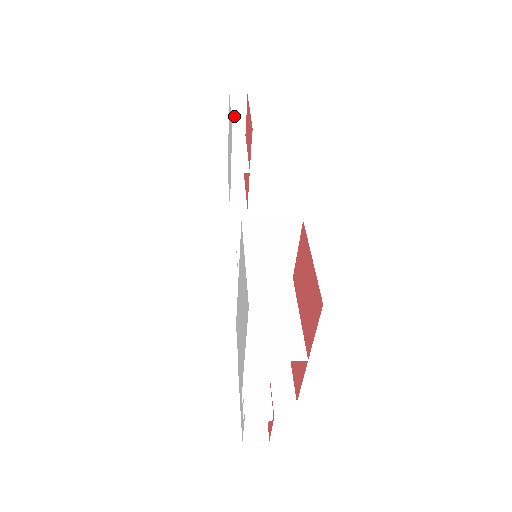
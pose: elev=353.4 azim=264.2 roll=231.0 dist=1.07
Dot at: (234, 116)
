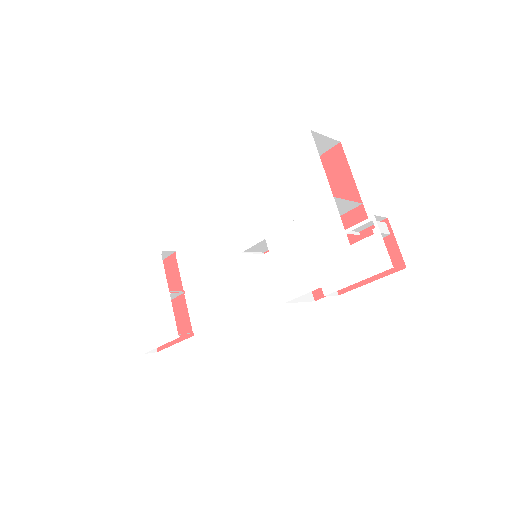
Dot at: occluded
